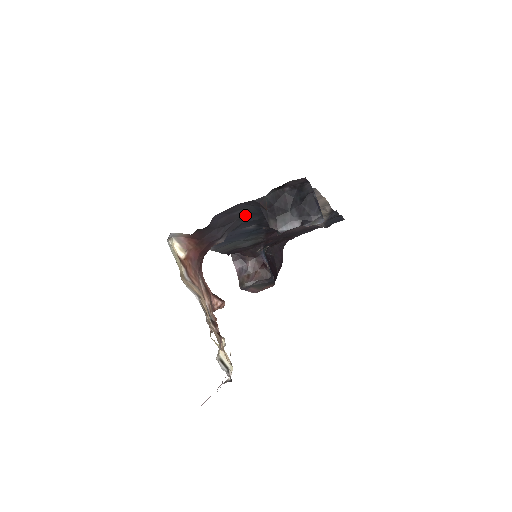
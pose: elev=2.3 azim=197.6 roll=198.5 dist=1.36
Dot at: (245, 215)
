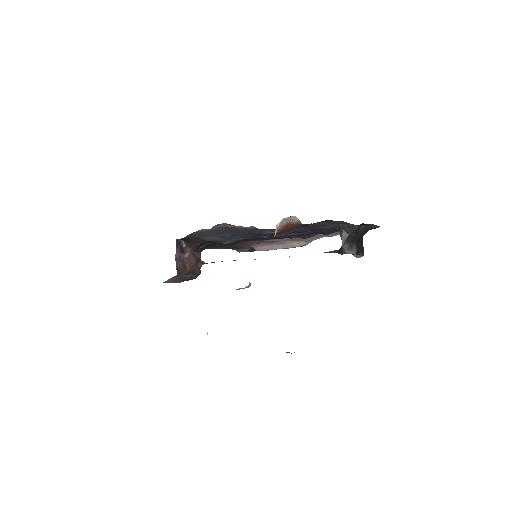
Dot at: (311, 227)
